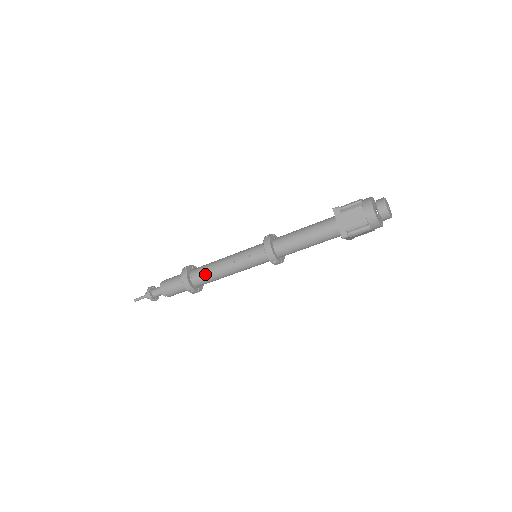
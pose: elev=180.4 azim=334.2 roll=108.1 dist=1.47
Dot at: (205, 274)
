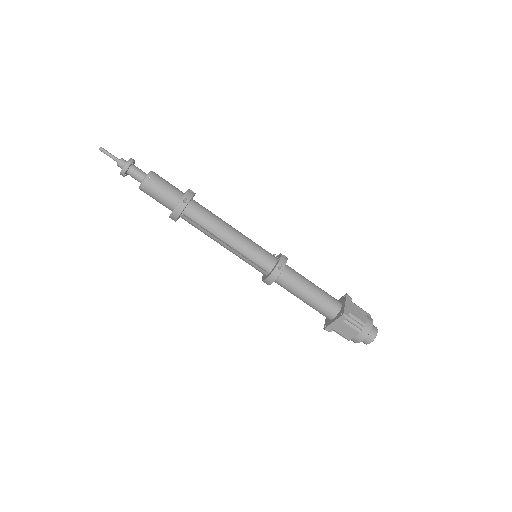
Dot at: (199, 227)
